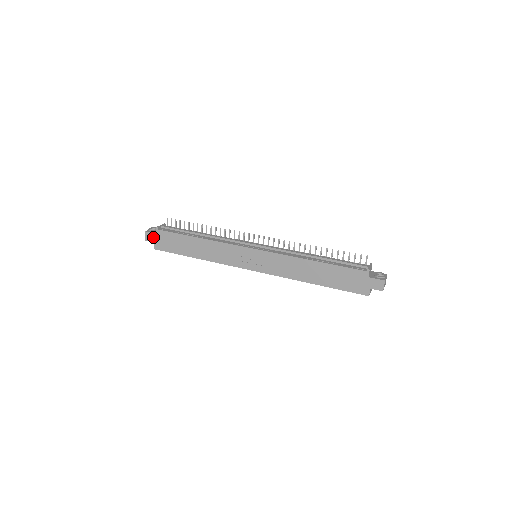
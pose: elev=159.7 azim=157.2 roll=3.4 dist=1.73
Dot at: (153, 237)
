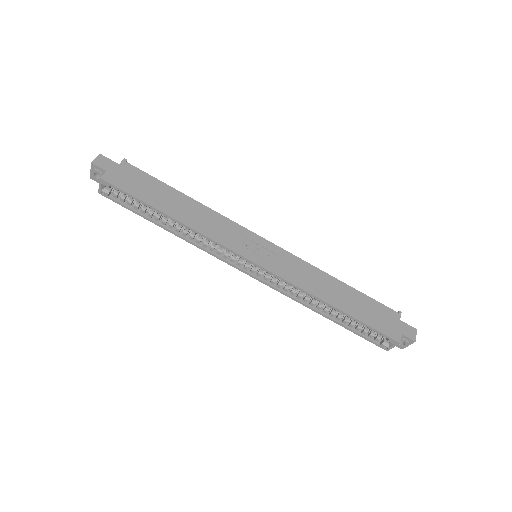
Dot at: (110, 165)
